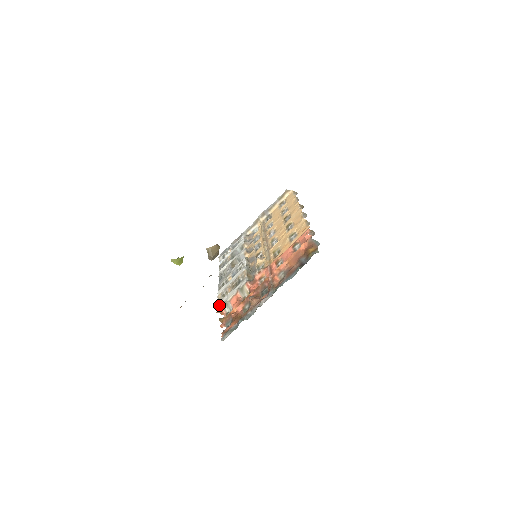
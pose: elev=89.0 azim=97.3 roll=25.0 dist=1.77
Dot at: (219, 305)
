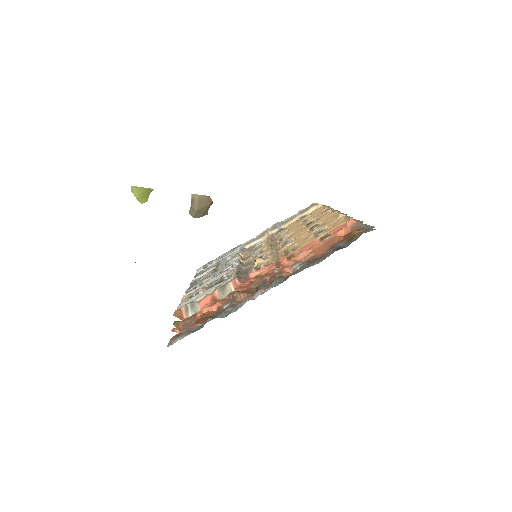
Dot at: (180, 306)
